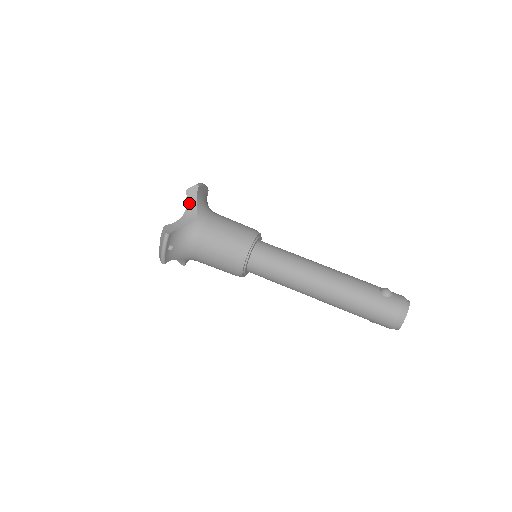
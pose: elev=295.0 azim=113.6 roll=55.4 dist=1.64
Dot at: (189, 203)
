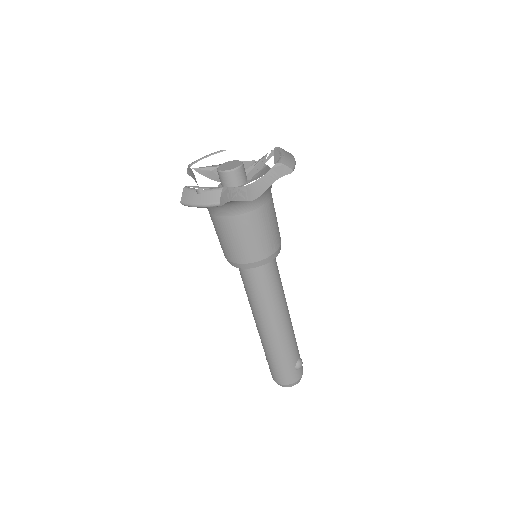
Dot at: (266, 177)
